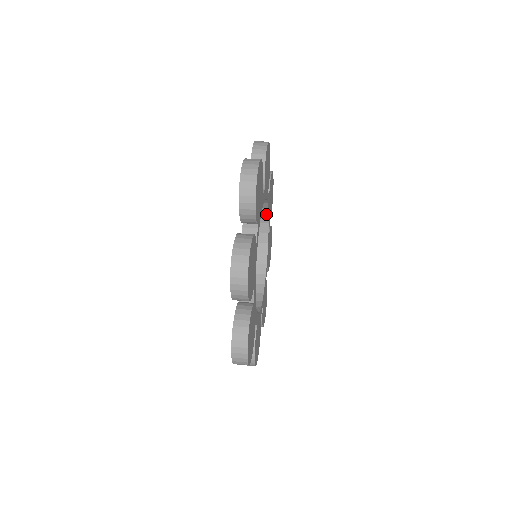
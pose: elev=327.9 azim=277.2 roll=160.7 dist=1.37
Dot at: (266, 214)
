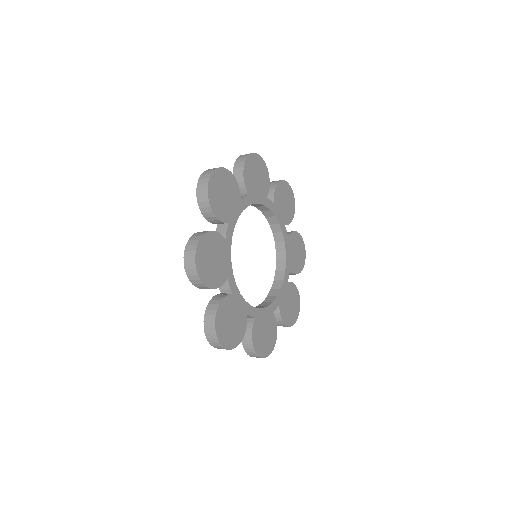
Dot at: (279, 288)
